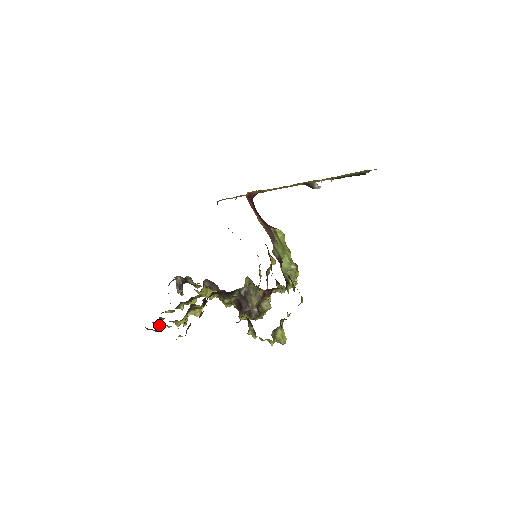
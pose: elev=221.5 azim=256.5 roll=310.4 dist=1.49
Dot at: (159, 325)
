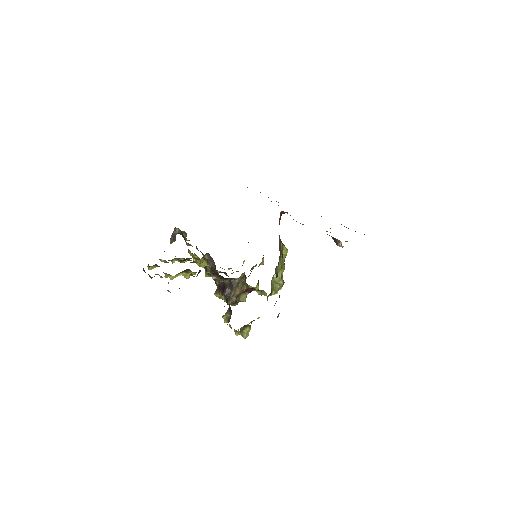
Dot at: (151, 269)
